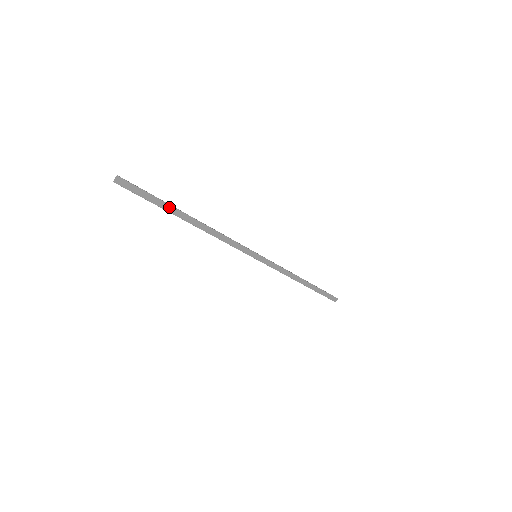
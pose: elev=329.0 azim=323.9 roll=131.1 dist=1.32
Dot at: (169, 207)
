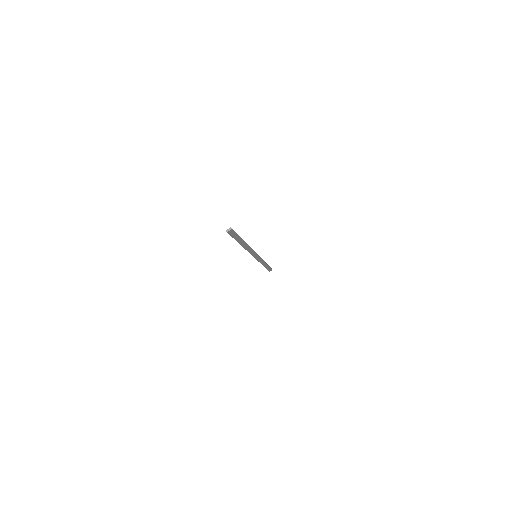
Dot at: (240, 240)
